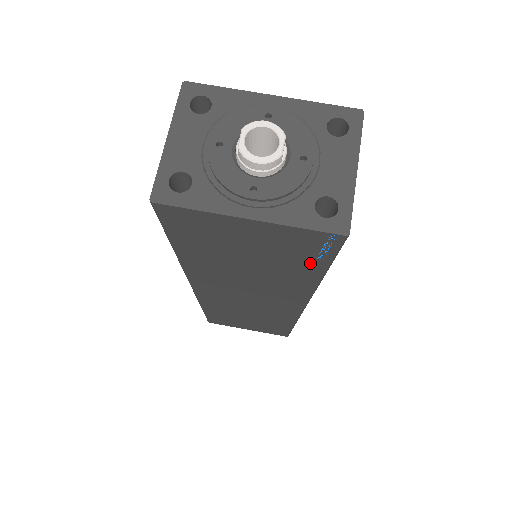
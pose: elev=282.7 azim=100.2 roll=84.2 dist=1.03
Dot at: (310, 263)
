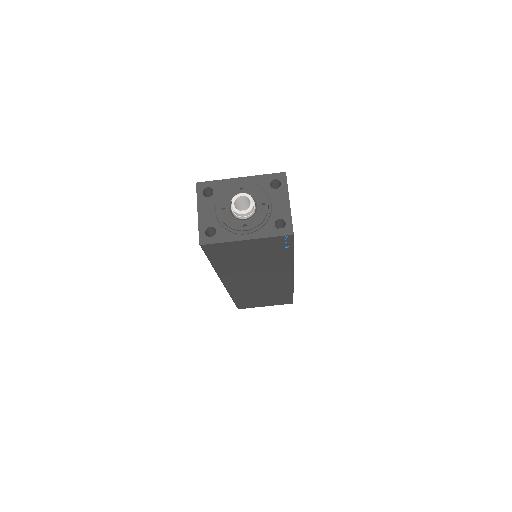
Dot at: (283, 251)
